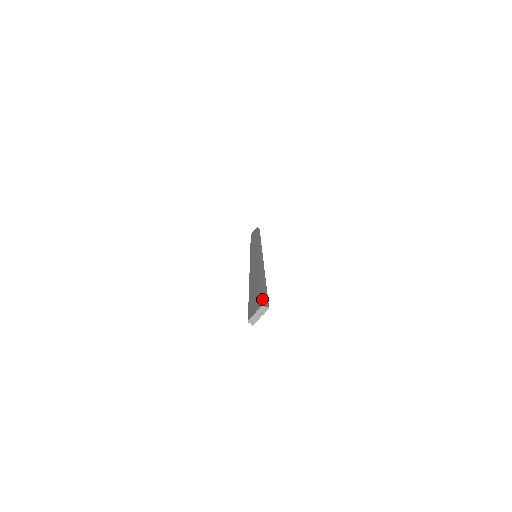
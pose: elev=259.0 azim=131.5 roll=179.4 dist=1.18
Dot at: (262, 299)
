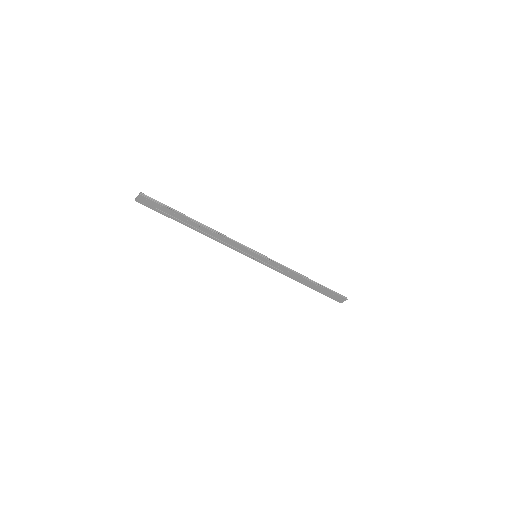
Dot at: (148, 196)
